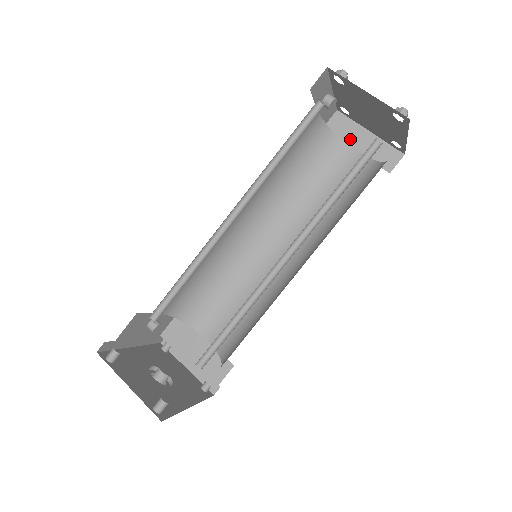
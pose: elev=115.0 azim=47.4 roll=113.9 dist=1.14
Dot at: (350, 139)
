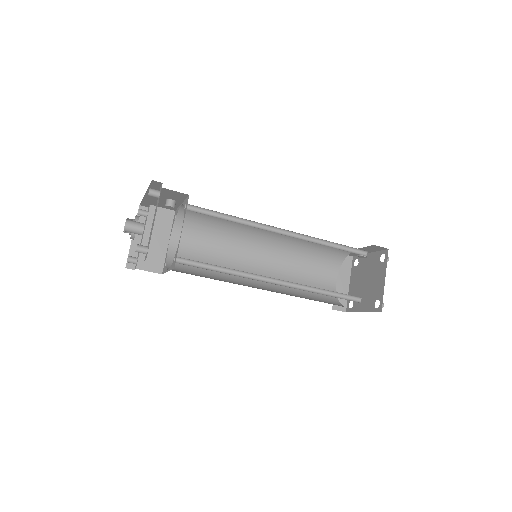
Dot at: (341, 274)
